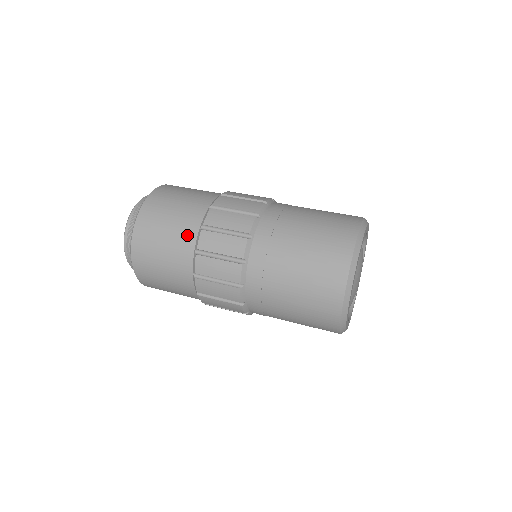
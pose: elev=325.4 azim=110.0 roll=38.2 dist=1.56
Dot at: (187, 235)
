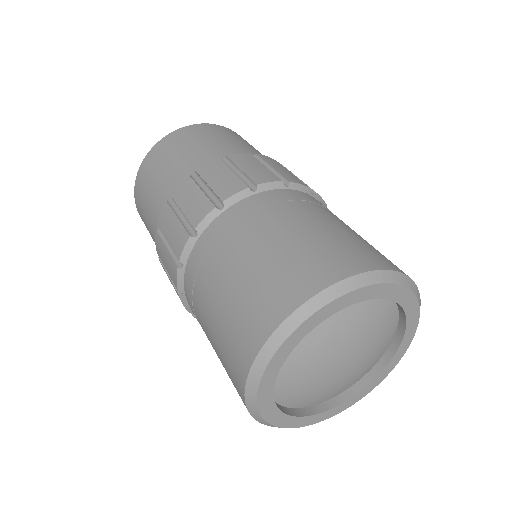
Dot at: (160, 202)
